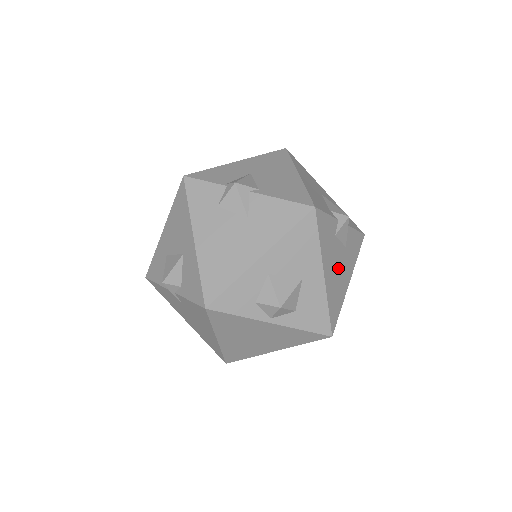
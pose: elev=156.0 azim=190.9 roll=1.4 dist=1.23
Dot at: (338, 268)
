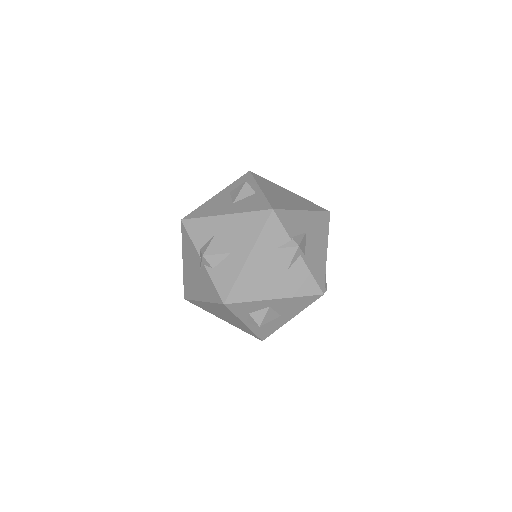
Dot at: occluded
